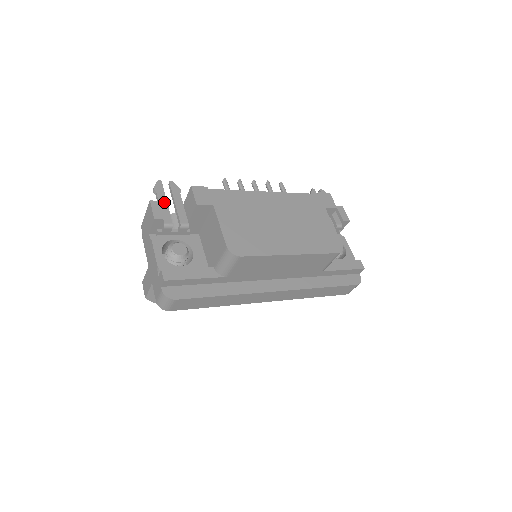
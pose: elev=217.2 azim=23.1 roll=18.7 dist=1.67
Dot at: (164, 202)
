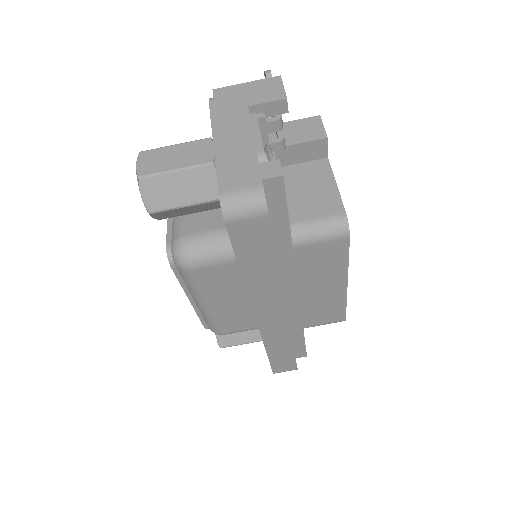
Dot at: occluded
